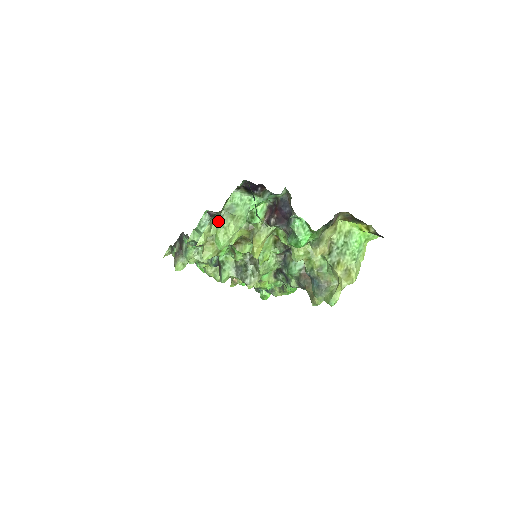
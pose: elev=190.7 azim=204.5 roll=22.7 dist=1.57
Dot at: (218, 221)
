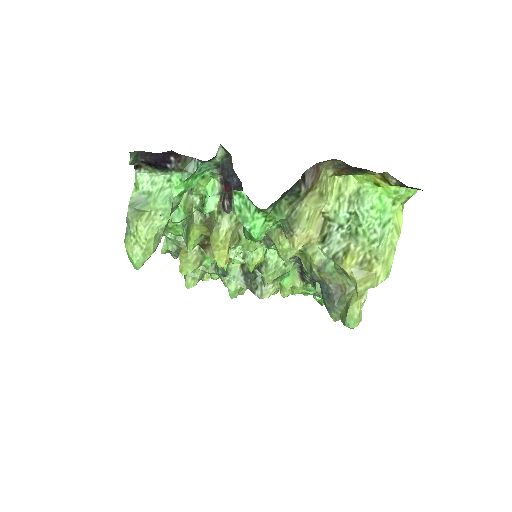
Dot at: (127, 225)
